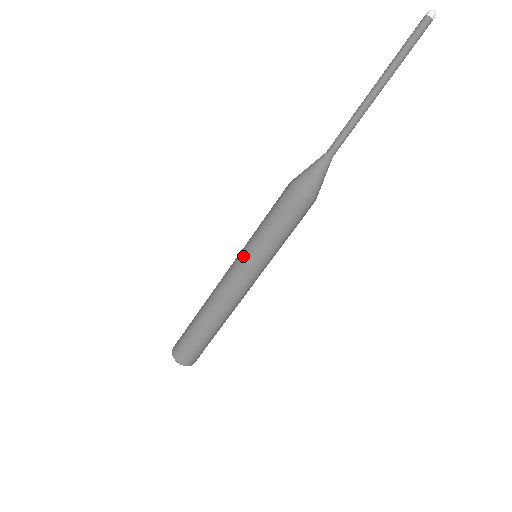
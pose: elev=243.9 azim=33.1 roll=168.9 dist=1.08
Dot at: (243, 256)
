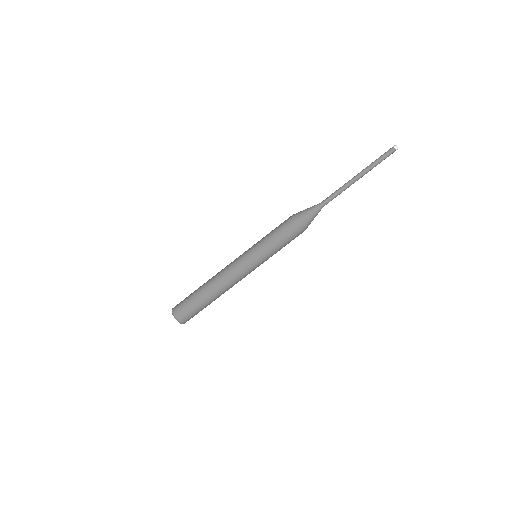
Dot at: (252, 257)
